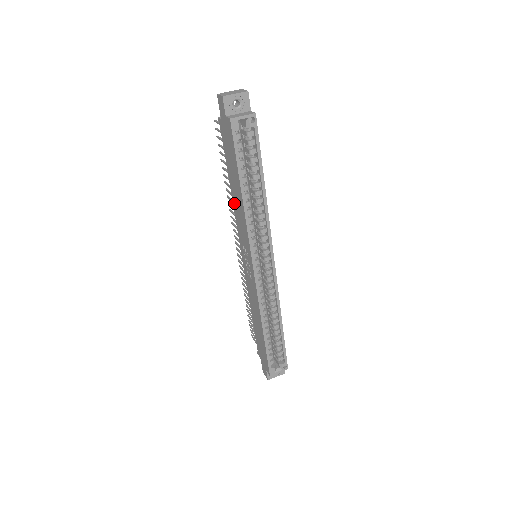
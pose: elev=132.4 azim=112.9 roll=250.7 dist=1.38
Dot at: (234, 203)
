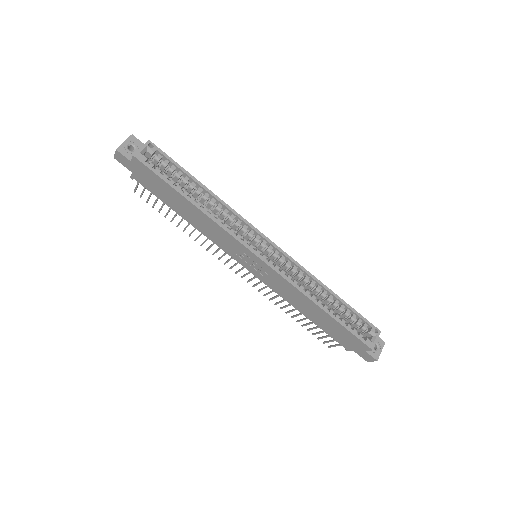
Dot at: (199, 228)
